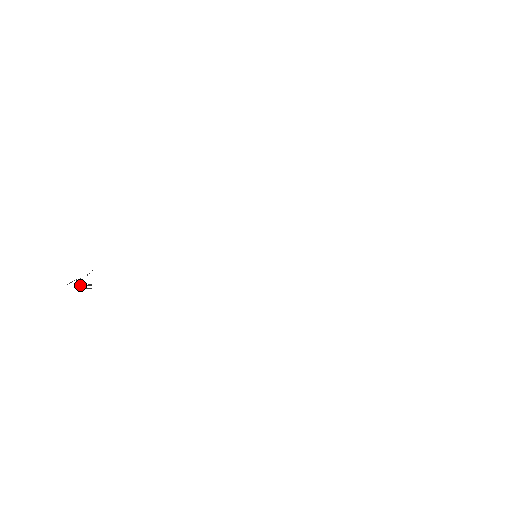
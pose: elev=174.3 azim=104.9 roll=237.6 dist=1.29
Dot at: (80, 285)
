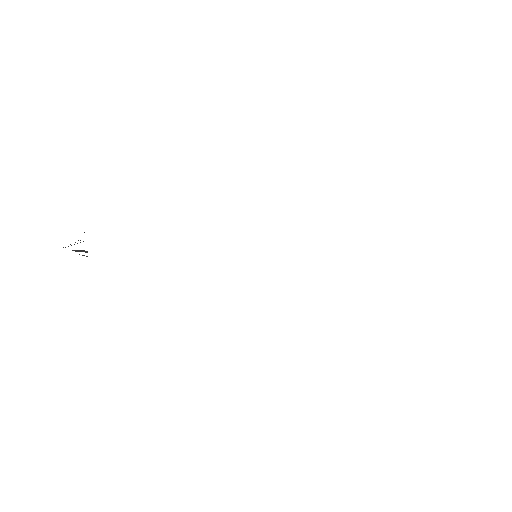
Dot at: (77, 250)
